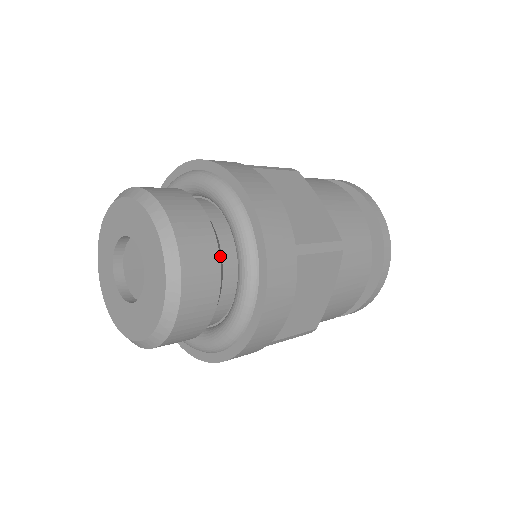
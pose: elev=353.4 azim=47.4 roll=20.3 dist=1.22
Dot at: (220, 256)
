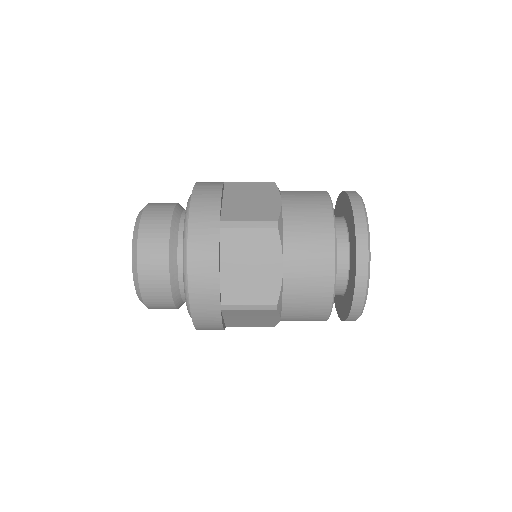
Dot at: (172, 234)
